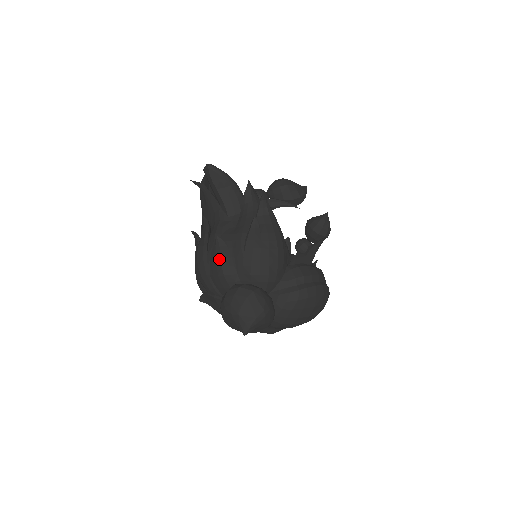
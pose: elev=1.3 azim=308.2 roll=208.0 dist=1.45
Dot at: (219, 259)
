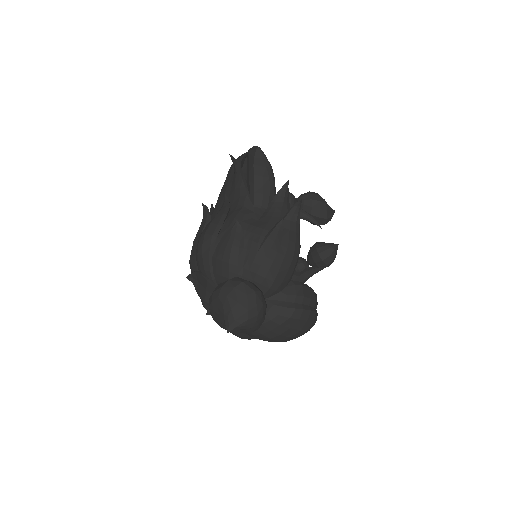
Dot at: (231, 245)
